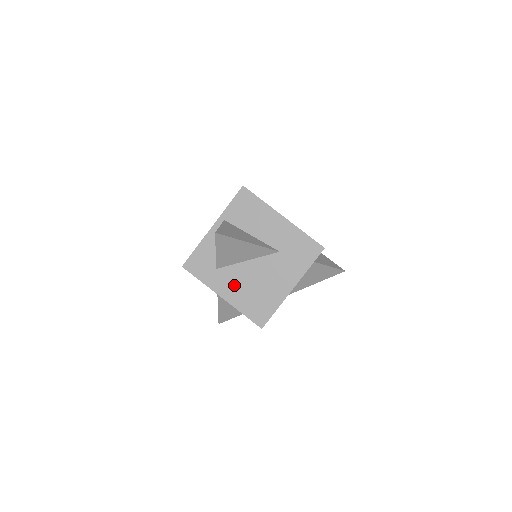
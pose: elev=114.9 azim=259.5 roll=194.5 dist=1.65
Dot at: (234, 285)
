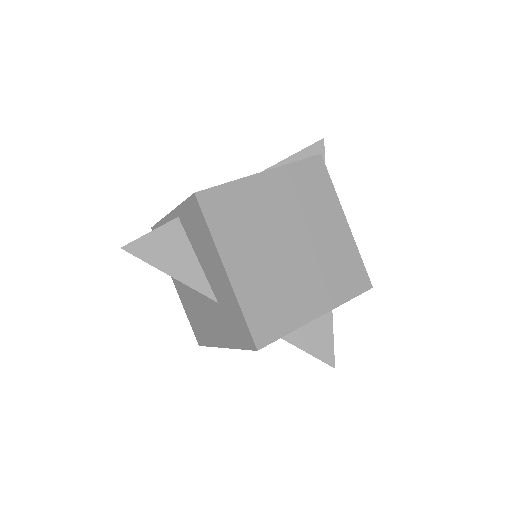
Dot at: (183, 288)
